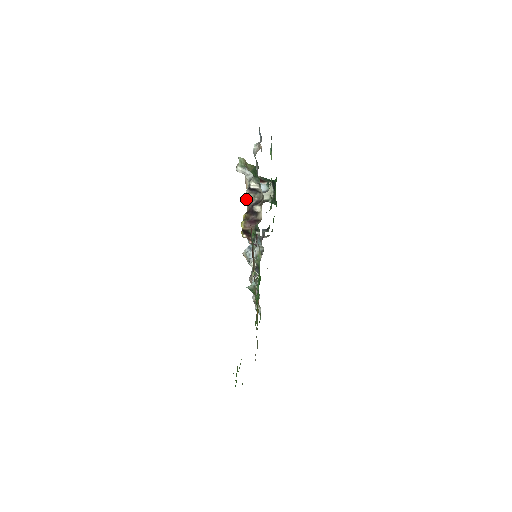
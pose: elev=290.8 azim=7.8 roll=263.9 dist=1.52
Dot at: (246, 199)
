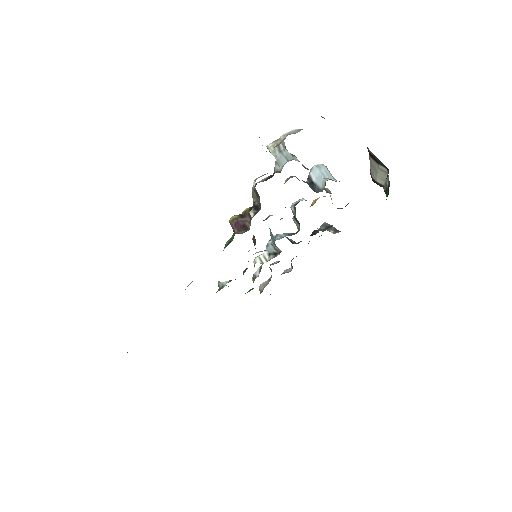
Dot at: (252, 193)
